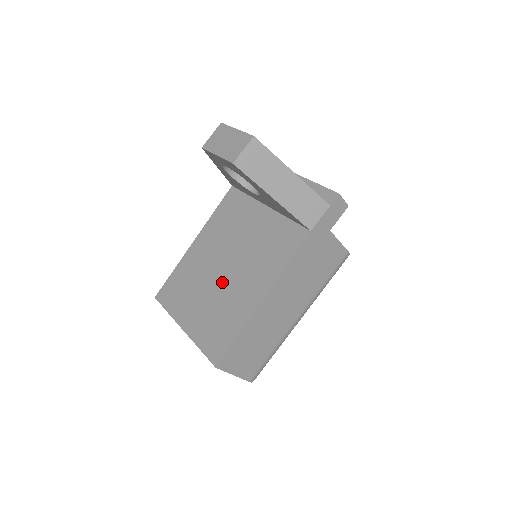
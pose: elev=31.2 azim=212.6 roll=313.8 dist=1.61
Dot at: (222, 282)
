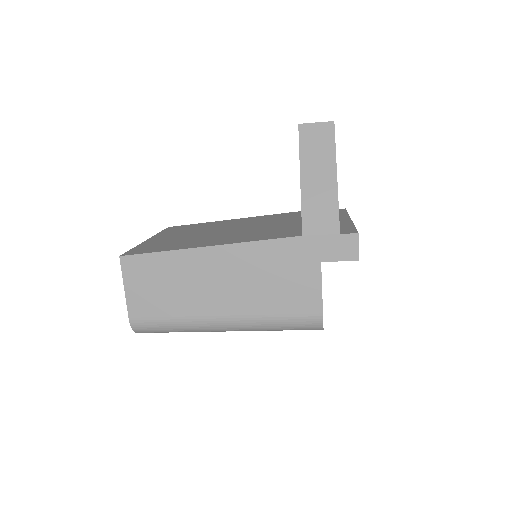
Dot at: (208, 234)
